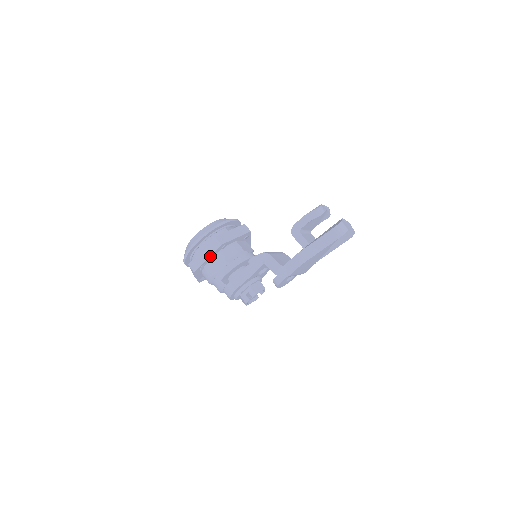
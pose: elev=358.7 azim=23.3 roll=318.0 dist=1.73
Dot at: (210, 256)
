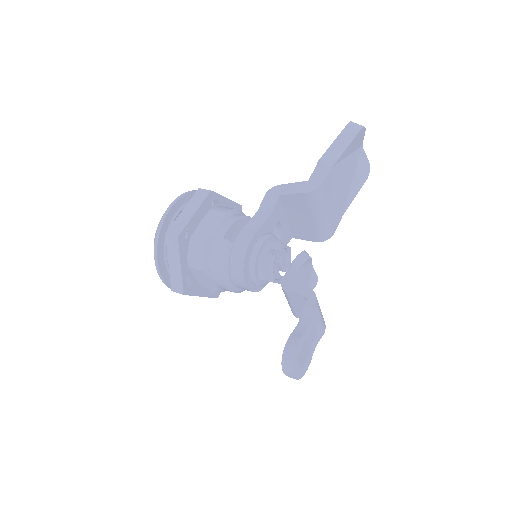
Dot at: (198, 210)
